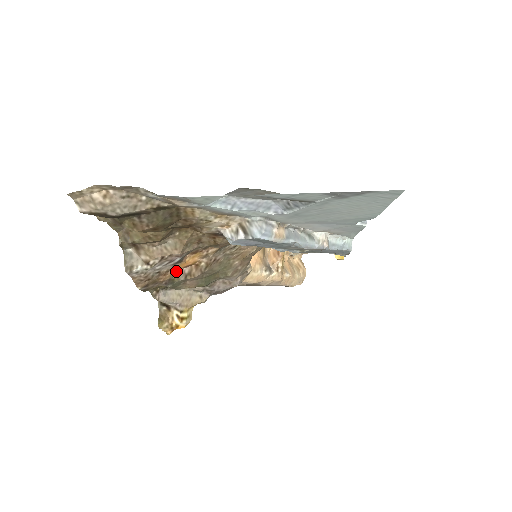
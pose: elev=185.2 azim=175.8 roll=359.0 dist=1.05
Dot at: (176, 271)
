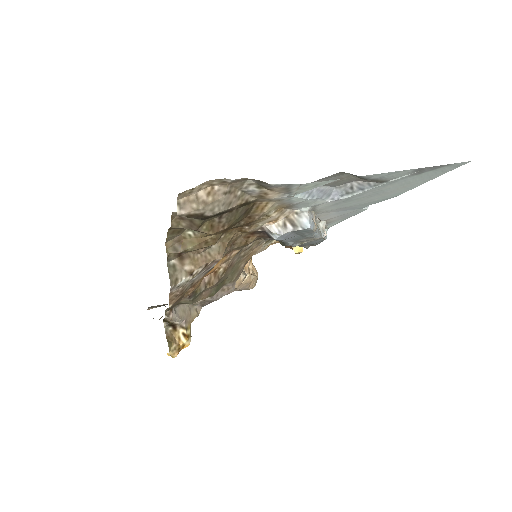
Dot at: (200, 281)
